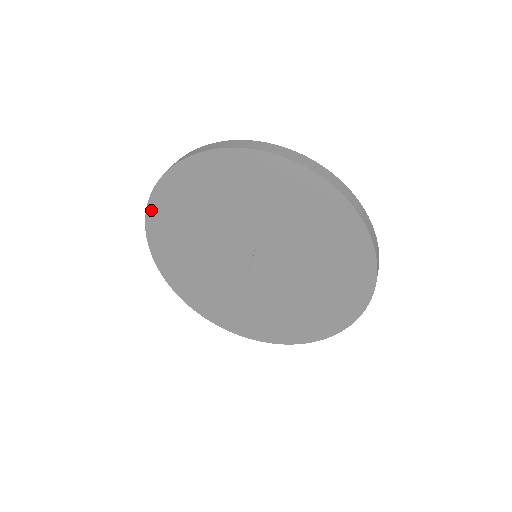
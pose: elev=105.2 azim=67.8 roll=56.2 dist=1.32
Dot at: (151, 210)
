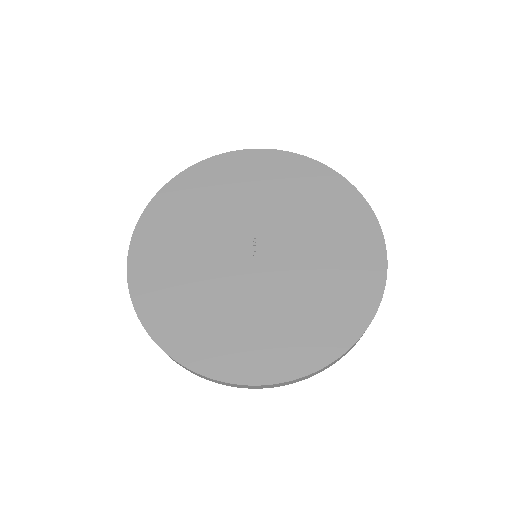
Dot at: (137, 237)
